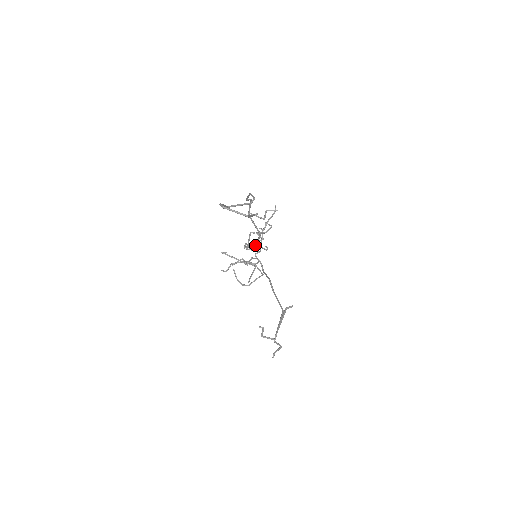
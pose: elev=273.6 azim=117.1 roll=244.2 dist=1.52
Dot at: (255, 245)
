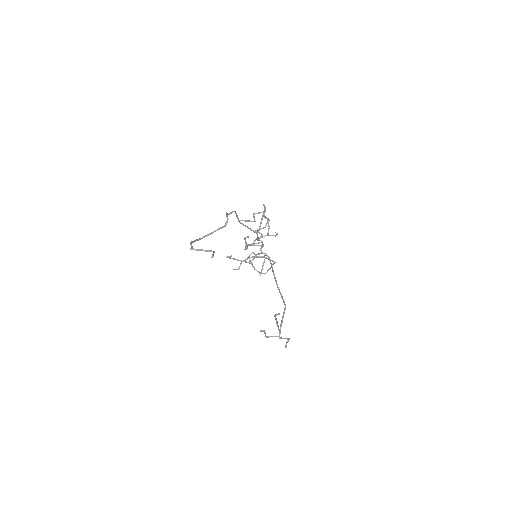
Dot at: (256, 243)
